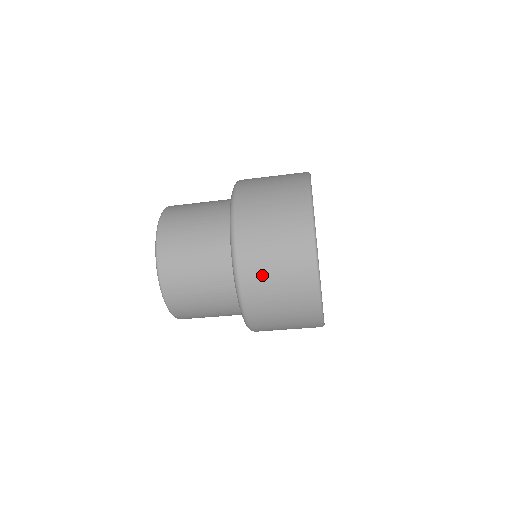
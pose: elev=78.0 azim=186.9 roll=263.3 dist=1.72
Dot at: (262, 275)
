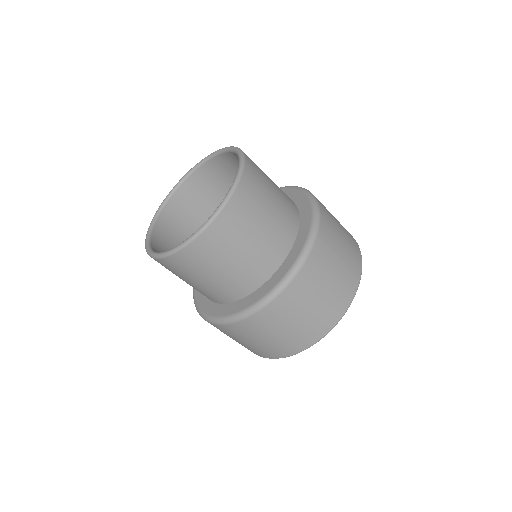
Dot at: (287, 314)
